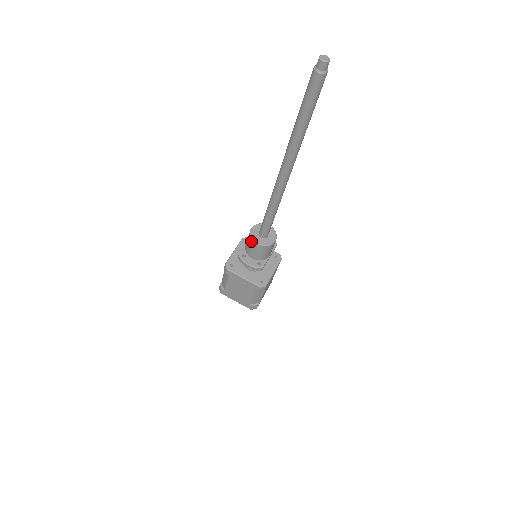
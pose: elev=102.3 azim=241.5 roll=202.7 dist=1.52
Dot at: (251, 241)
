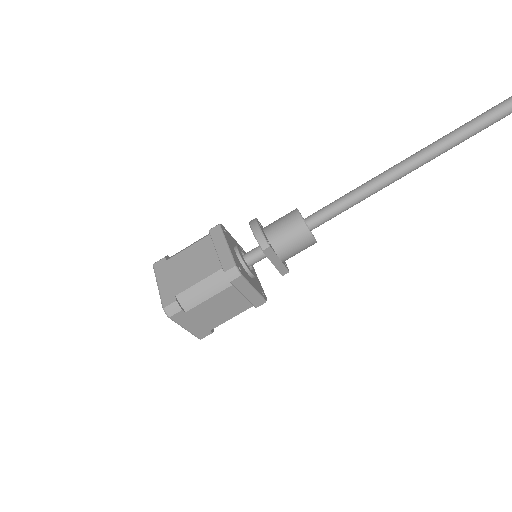
Dot at: (293, 211)
